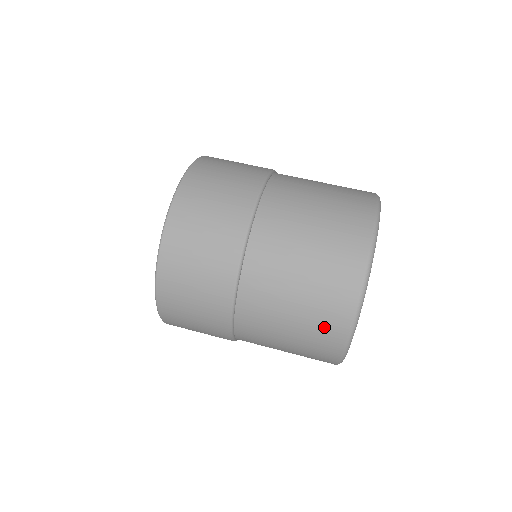
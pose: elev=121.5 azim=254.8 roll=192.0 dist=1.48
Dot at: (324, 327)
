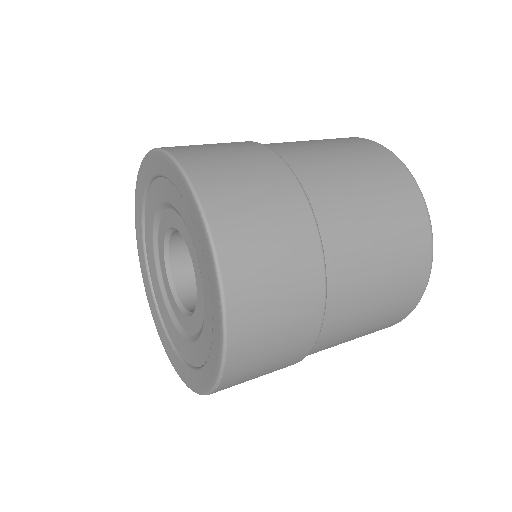
Dot at: (411, 240)
